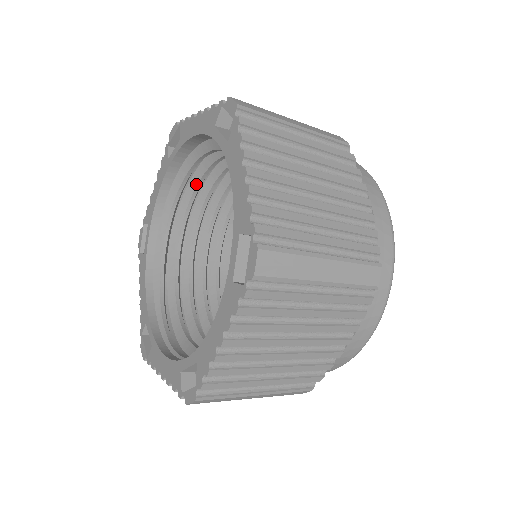
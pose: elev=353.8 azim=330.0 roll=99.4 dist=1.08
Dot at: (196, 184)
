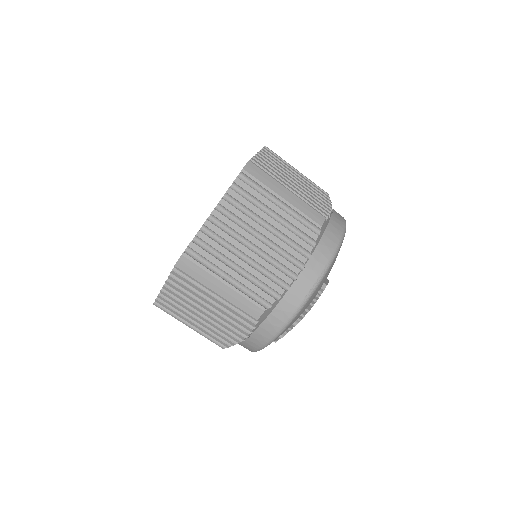
Dot at: occluded
